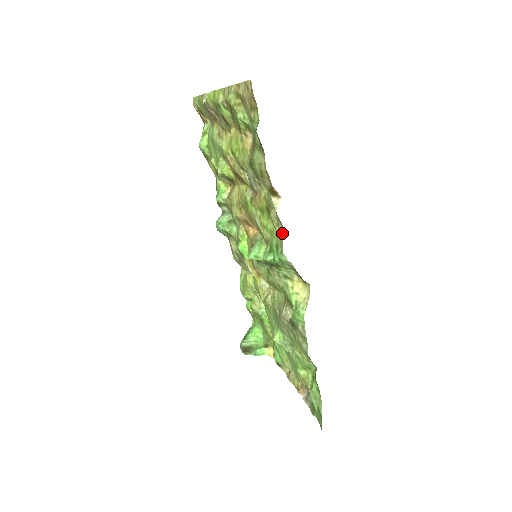
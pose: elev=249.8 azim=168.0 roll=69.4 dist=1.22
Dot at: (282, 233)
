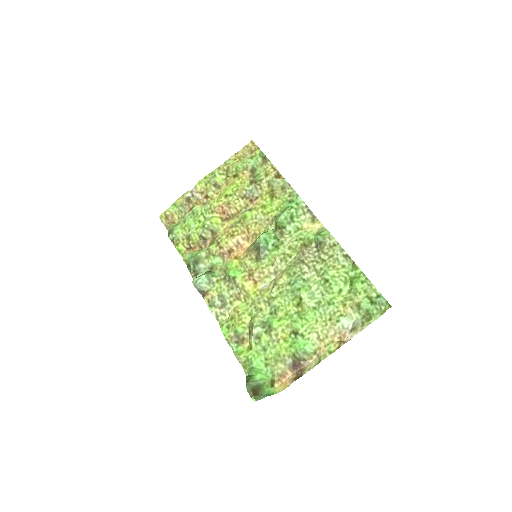
Dot at: (292, 190)
